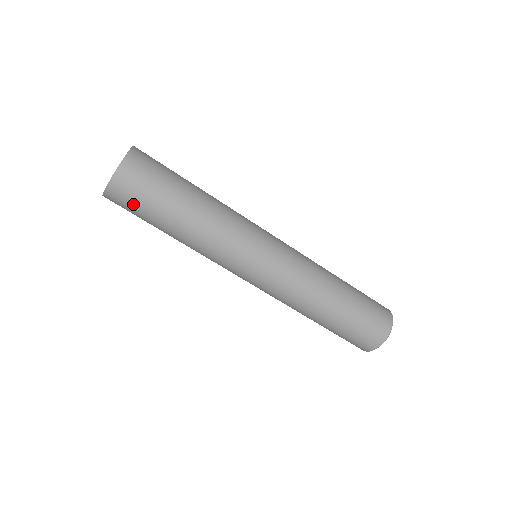
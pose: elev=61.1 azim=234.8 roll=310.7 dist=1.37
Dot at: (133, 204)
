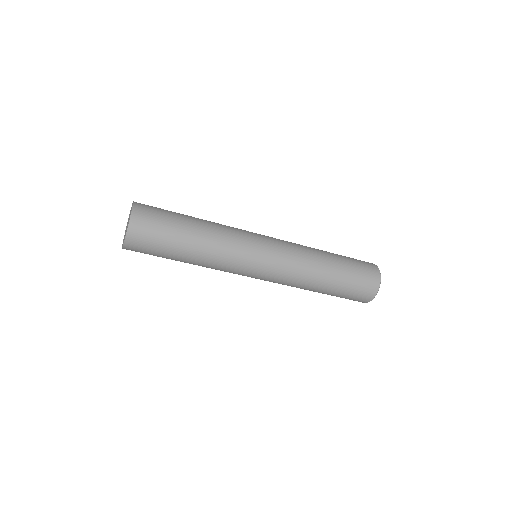
Dot at: (147, 251)
